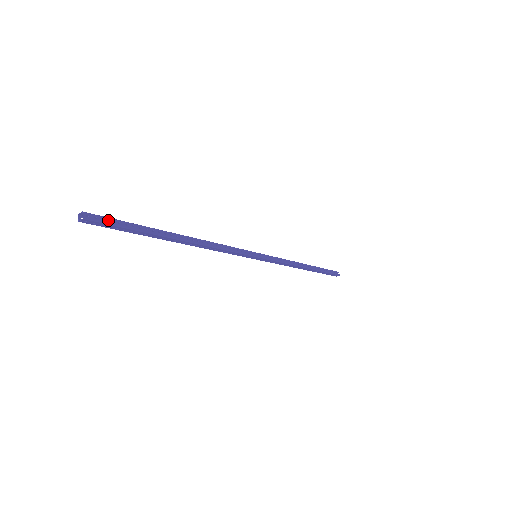
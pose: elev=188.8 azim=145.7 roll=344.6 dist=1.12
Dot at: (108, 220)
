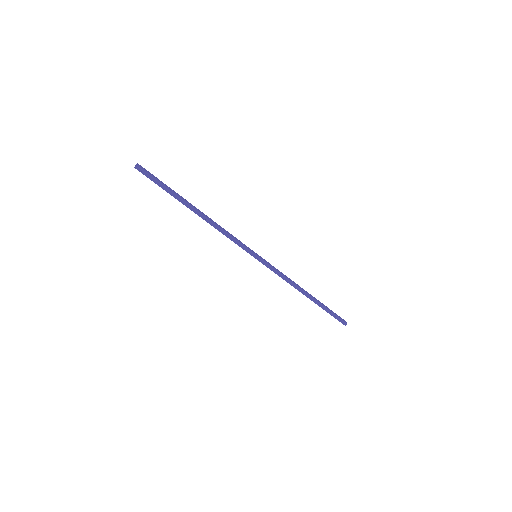
Dot at: (150, 174)
